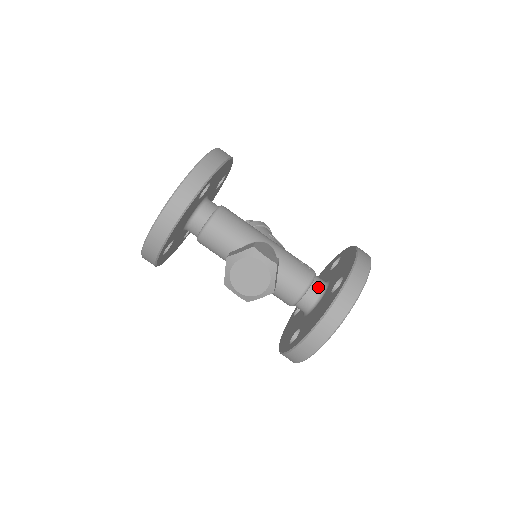
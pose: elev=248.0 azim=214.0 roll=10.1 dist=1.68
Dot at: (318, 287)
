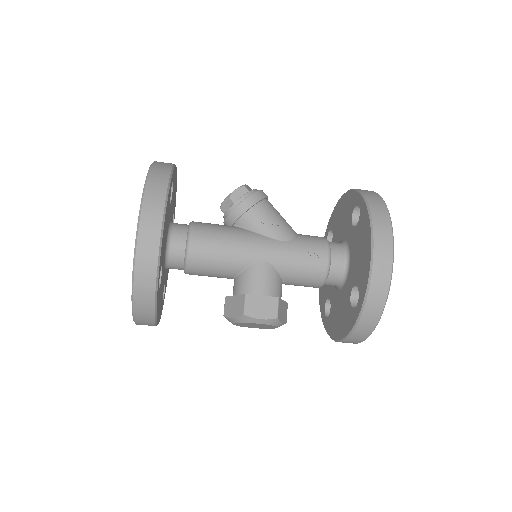
Dot at: (337, 274)
